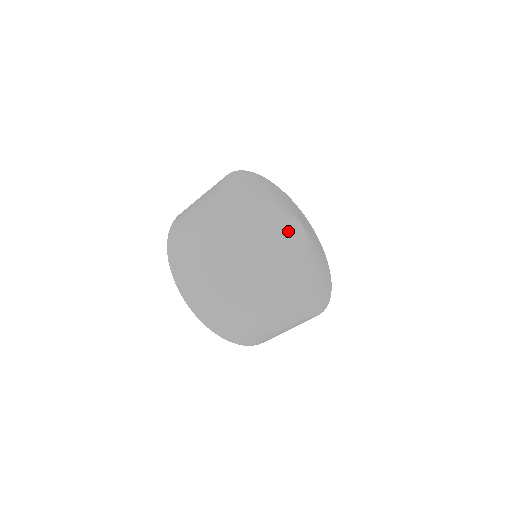
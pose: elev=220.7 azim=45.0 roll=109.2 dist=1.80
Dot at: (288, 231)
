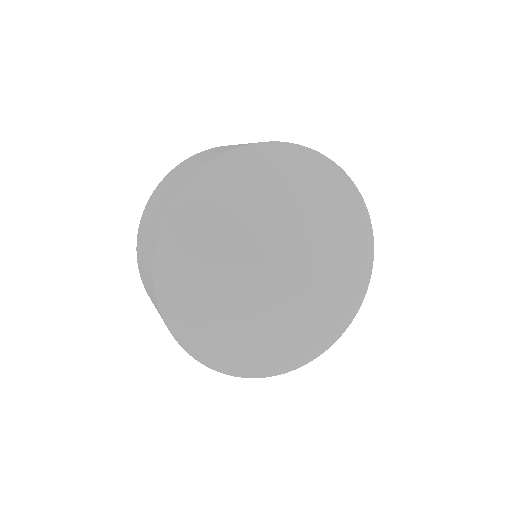
Dot at: (291, 301)
